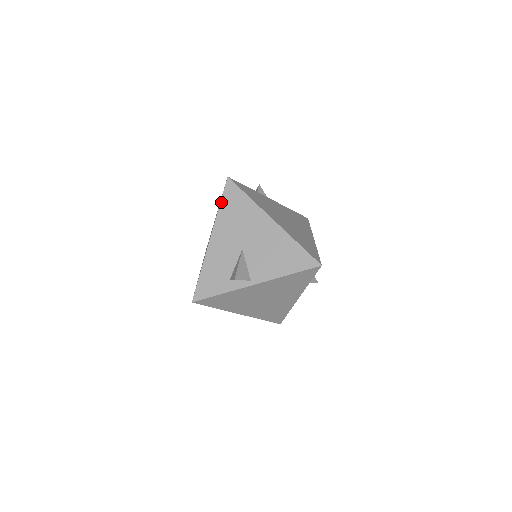
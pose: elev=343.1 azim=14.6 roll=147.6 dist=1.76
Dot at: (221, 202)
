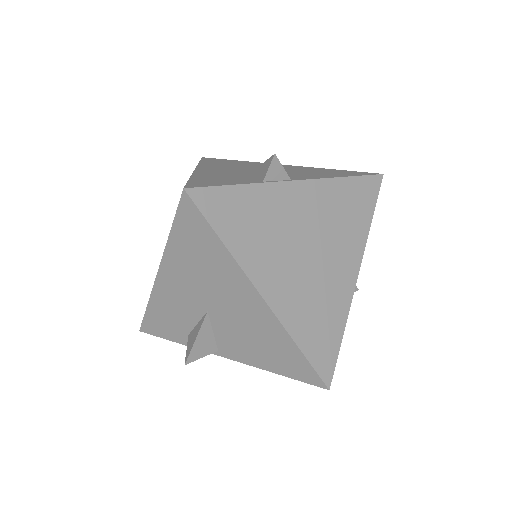
Dot at: (172, 229)
